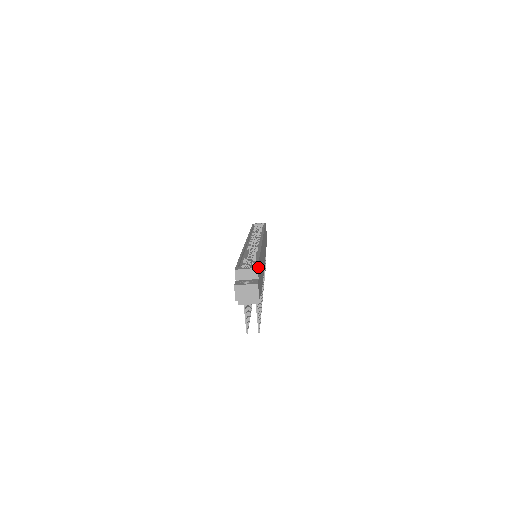
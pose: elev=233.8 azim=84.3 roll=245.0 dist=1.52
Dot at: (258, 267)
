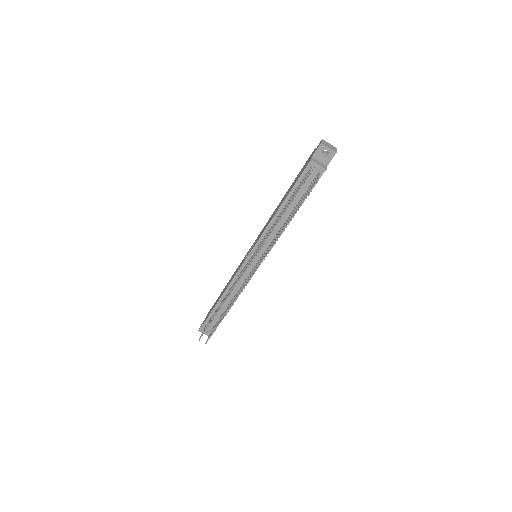
Dot at: occluded
